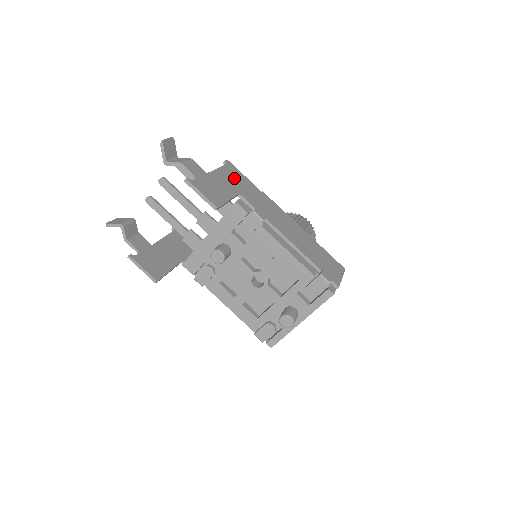
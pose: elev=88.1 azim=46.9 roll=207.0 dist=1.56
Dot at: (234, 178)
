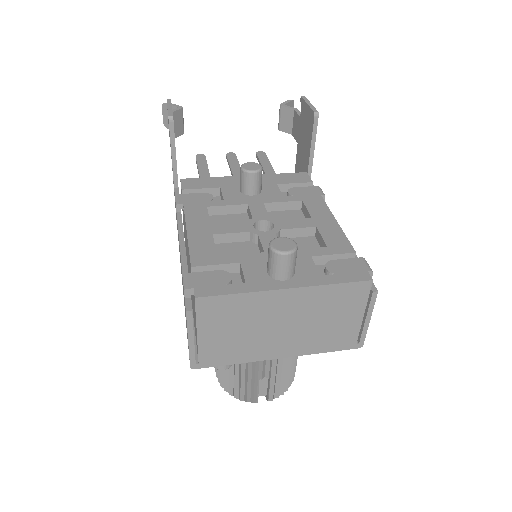
Dot at: occluded
